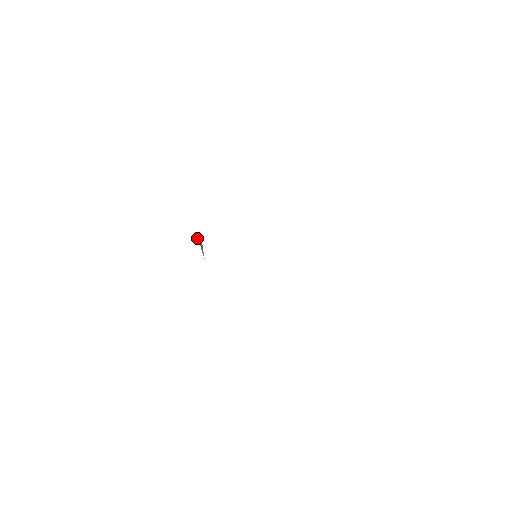
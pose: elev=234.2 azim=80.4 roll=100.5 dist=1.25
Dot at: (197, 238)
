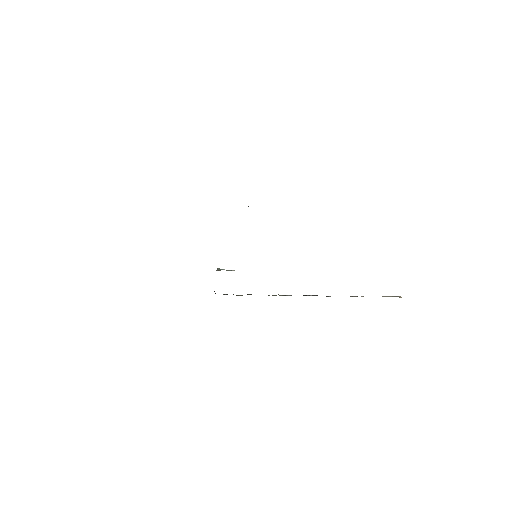
Dot at: occluded
